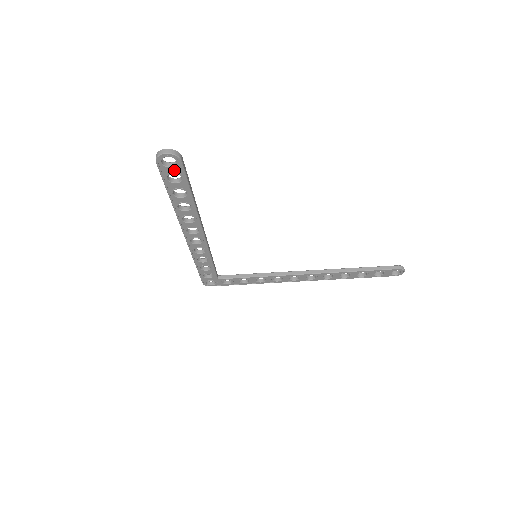
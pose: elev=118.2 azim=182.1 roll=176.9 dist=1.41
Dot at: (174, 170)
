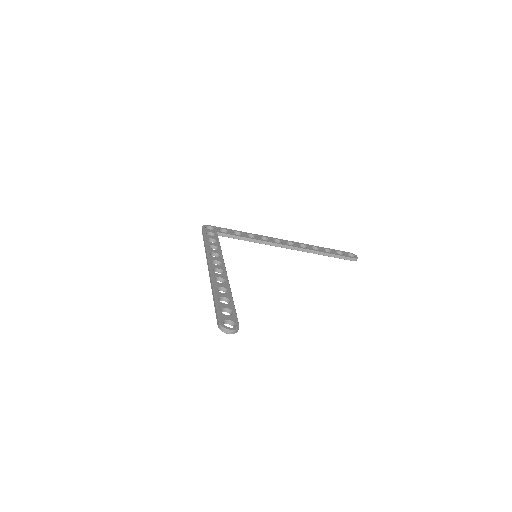
Dot at: (228, 321)
